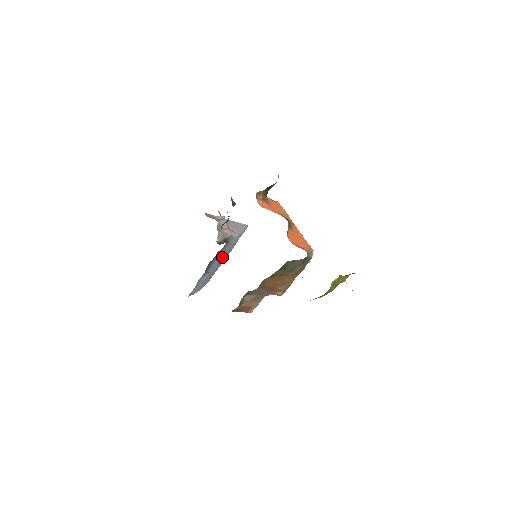
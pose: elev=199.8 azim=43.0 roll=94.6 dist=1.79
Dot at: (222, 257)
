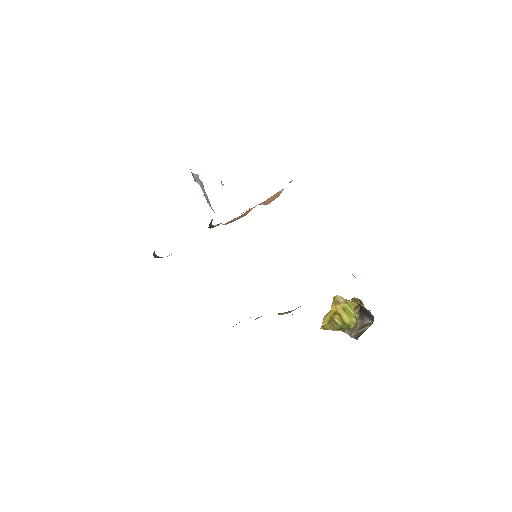
Dot at: occluded
